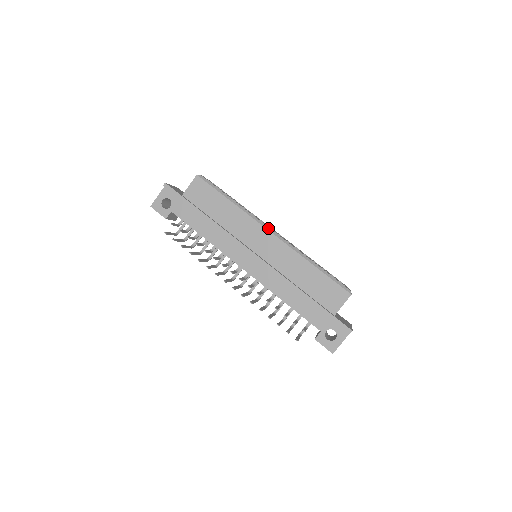
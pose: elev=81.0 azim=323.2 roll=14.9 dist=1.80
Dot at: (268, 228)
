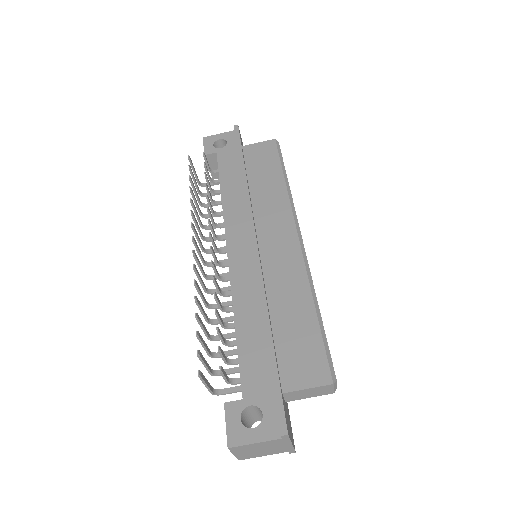
Dot at: (299, 230)
